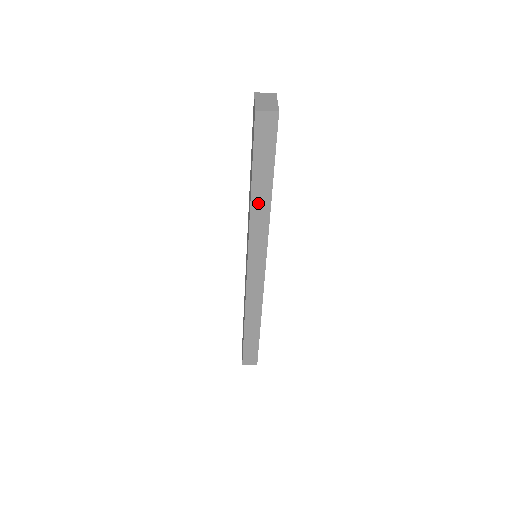
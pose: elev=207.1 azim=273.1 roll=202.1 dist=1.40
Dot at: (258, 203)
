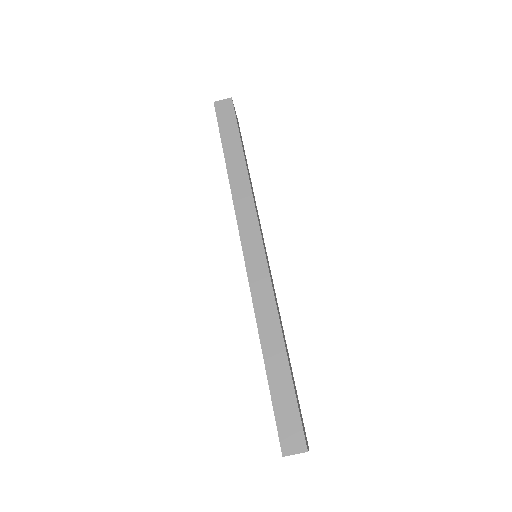
Dot at: (235, 172)
